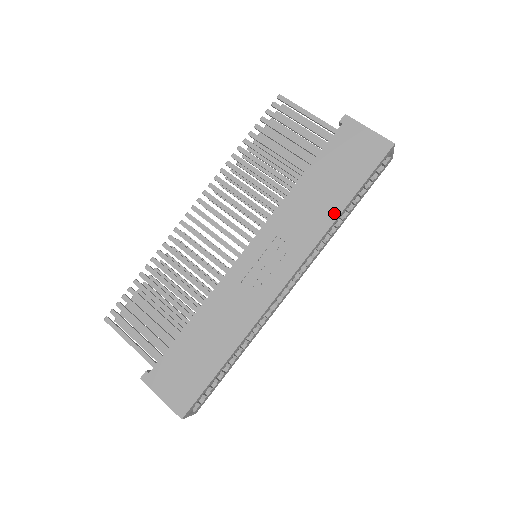
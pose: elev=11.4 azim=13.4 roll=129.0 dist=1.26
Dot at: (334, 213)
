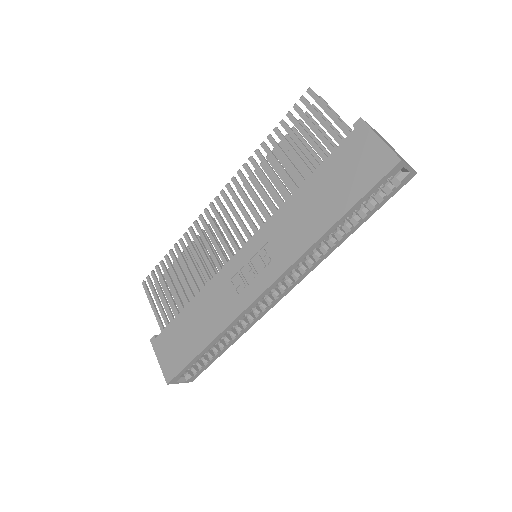
Dot at: (320, 230)
